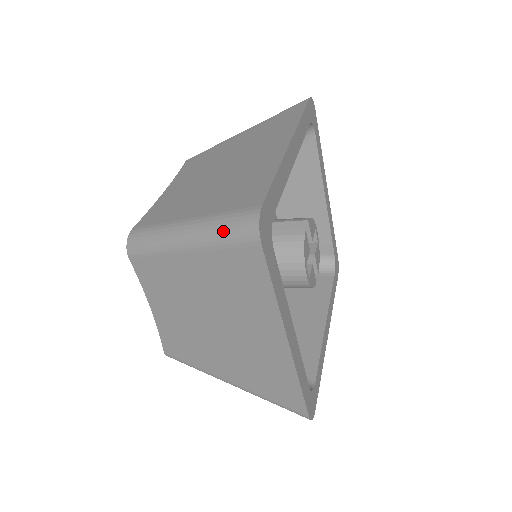
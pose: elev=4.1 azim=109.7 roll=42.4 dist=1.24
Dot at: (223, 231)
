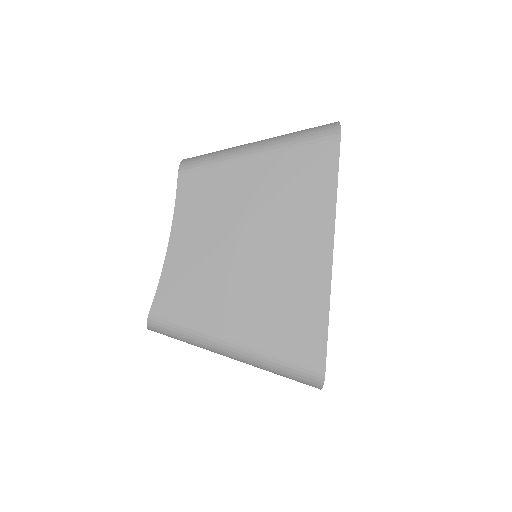
Dot at: (303, 133)
